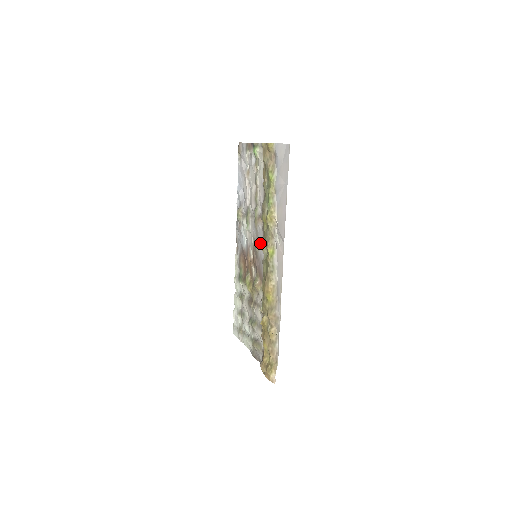
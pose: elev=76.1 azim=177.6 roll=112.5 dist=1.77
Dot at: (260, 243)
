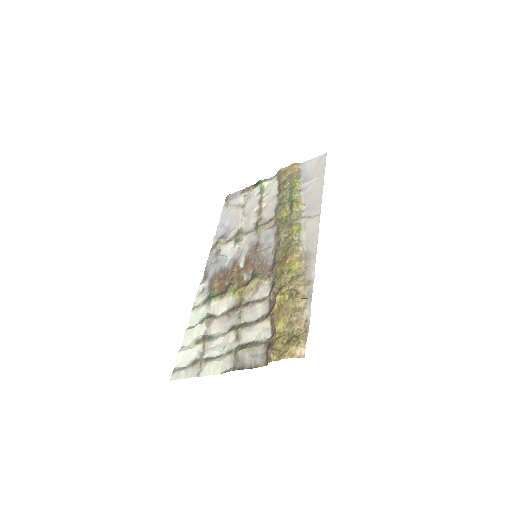
Dot at: (264, 243)
